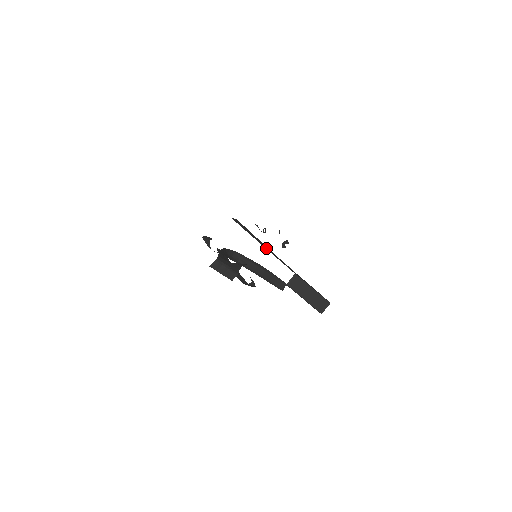
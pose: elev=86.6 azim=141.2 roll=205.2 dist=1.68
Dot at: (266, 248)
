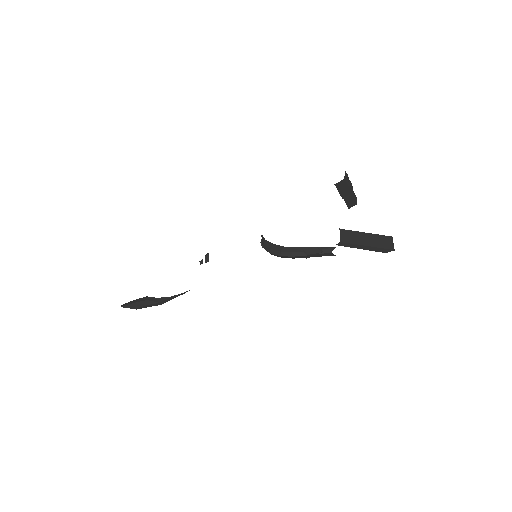
Dot at: occluded
